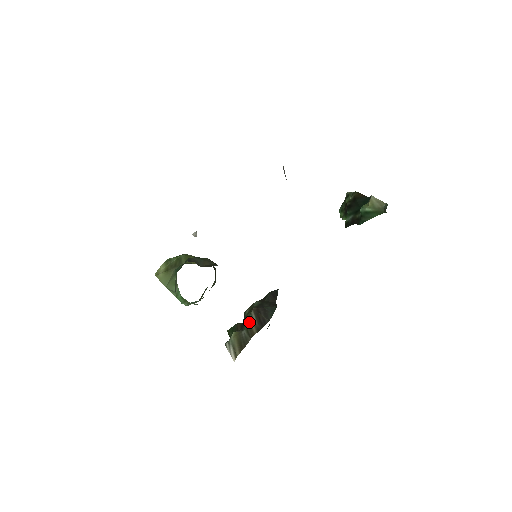
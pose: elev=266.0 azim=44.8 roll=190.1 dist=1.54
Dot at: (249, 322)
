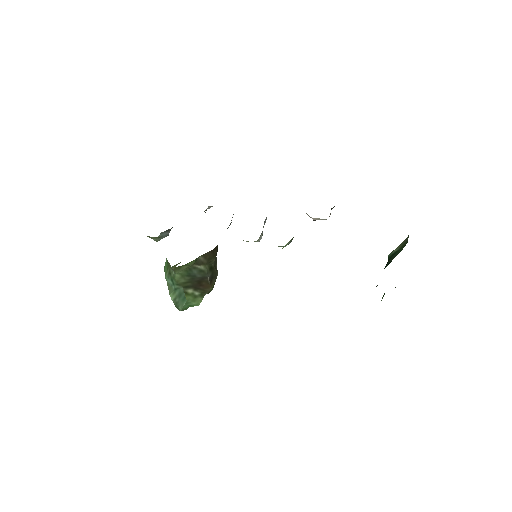
Dot at: occluded
